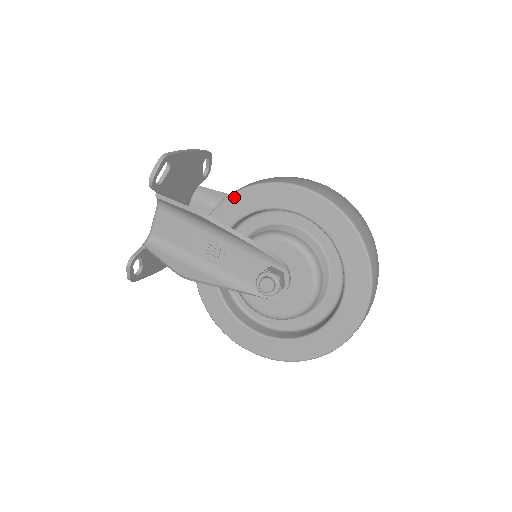
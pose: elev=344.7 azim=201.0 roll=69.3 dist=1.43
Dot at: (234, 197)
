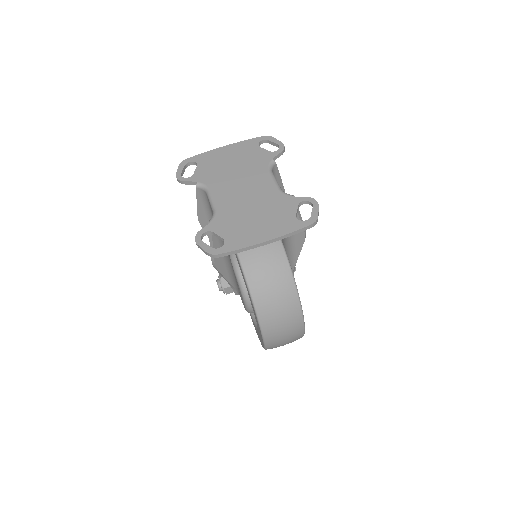
Dot at: (245, 281)
